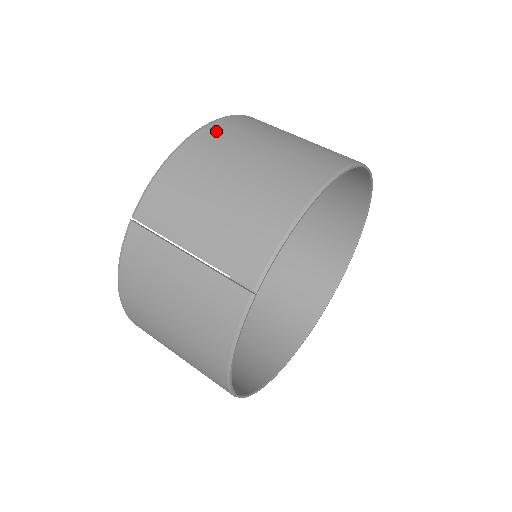
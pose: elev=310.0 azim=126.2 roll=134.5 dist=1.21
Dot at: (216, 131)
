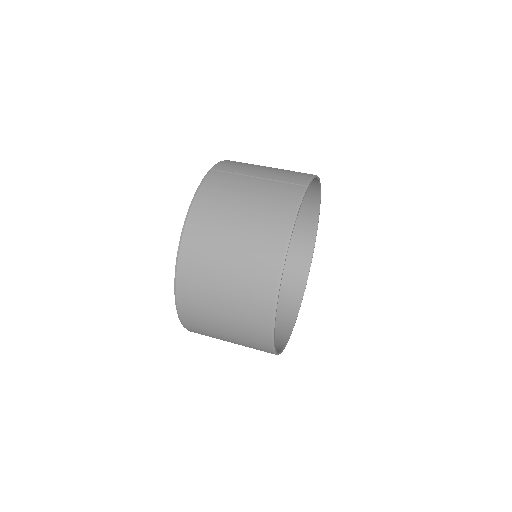
Dot at: occluded
